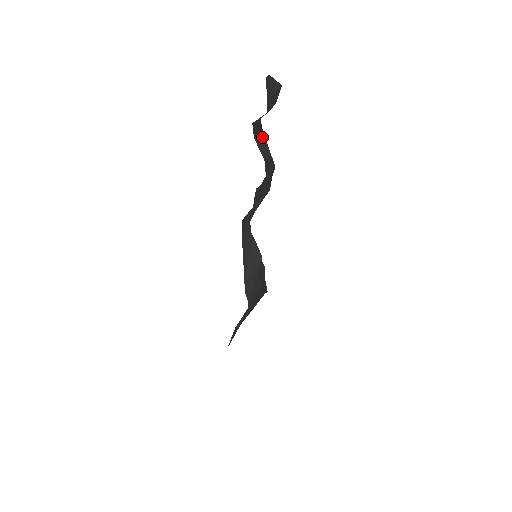
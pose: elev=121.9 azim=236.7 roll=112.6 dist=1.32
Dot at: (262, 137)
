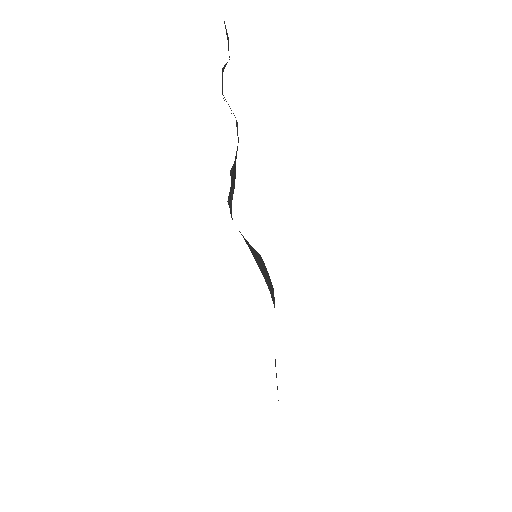
Dot at: occluded
